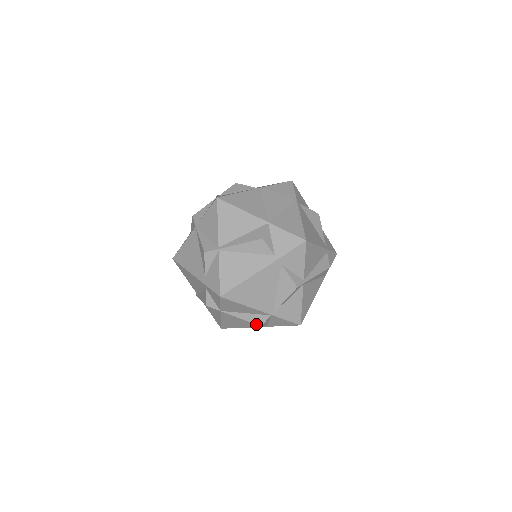
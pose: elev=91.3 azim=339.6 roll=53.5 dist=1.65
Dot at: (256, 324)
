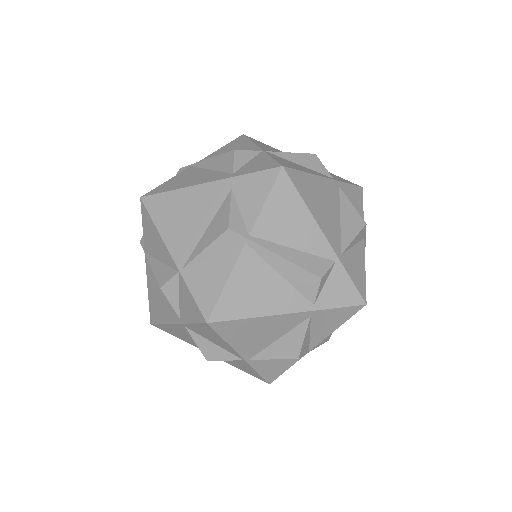
Dot at: (158, 283)
